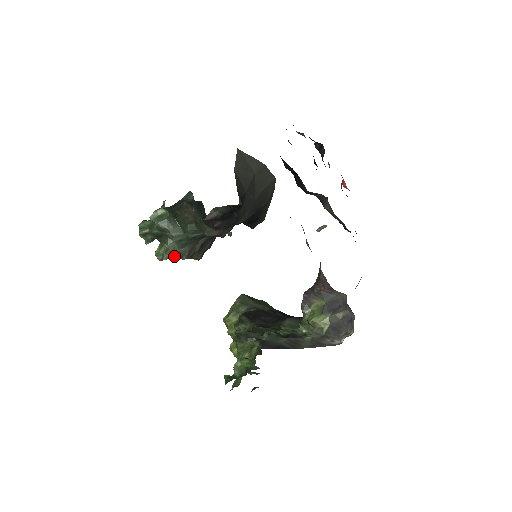
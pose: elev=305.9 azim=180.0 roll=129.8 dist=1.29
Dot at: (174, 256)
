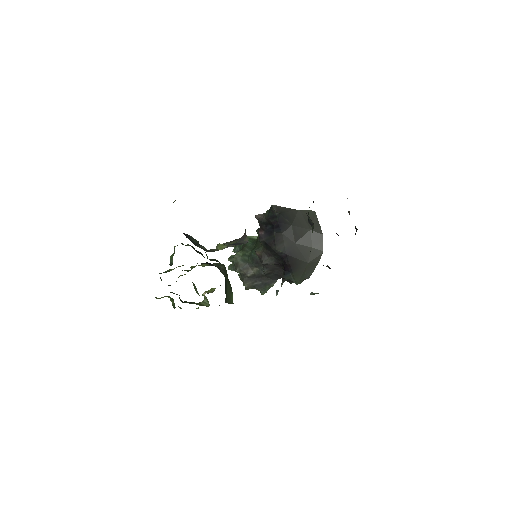
Dot at: (234, 263)
